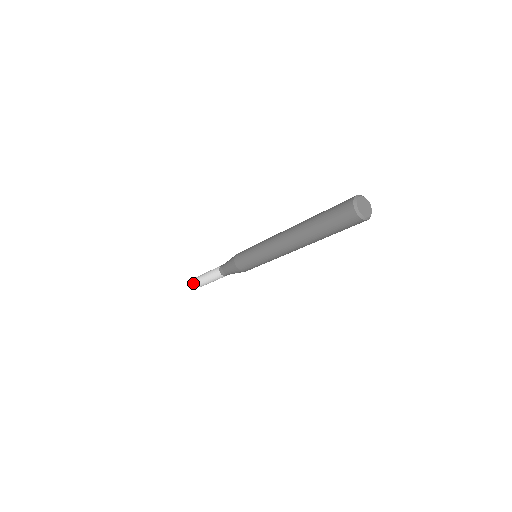
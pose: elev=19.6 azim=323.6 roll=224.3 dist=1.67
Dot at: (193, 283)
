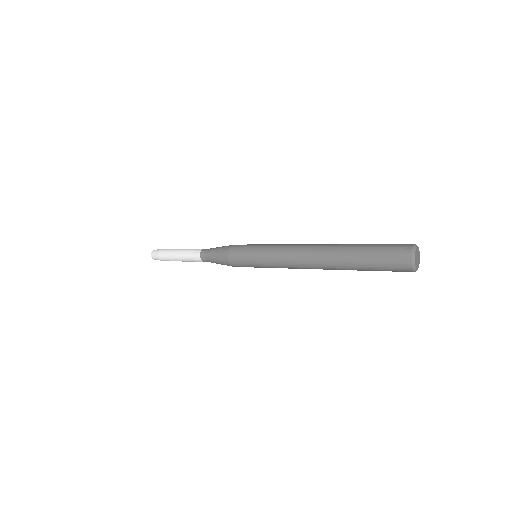
Dot at: (155, 253)
